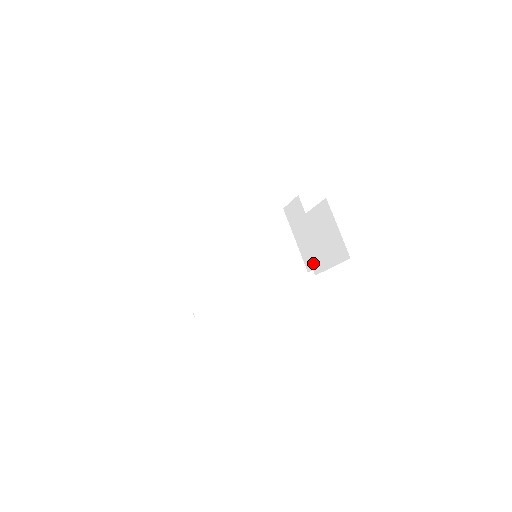
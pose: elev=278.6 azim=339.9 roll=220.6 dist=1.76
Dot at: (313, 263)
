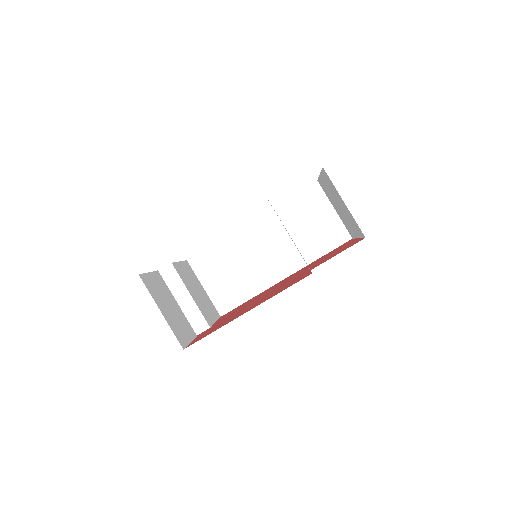
Dot at: occluded
